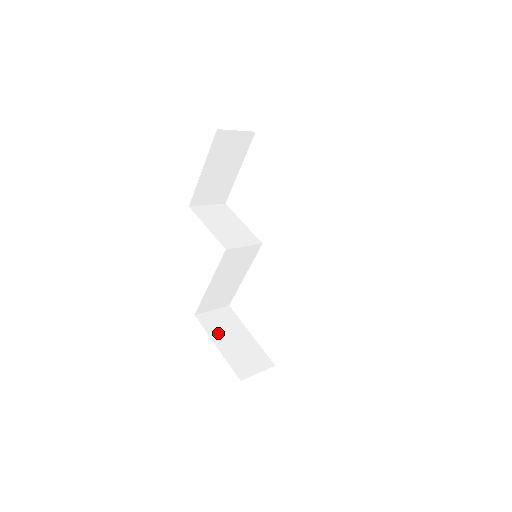
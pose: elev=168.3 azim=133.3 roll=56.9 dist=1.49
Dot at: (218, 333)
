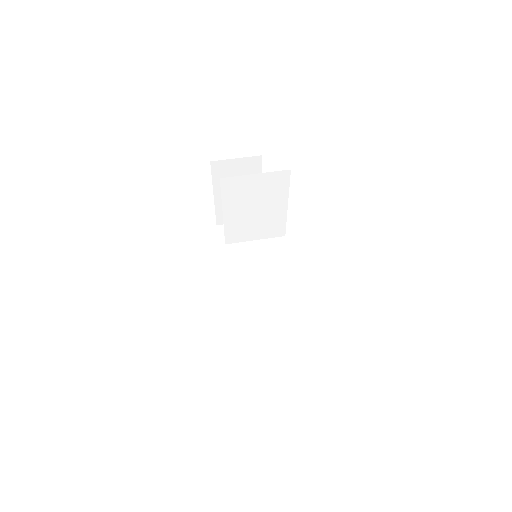
Dot at: occluded
